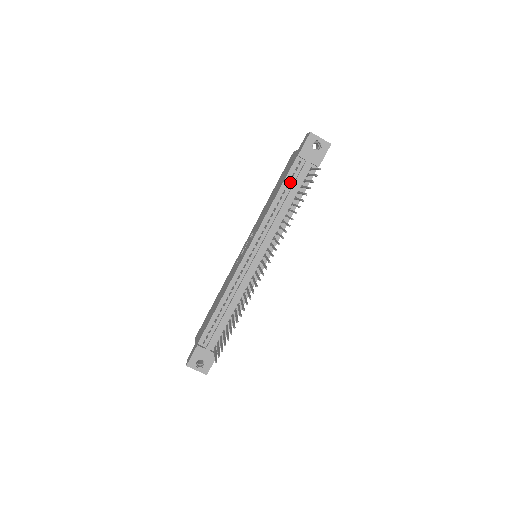
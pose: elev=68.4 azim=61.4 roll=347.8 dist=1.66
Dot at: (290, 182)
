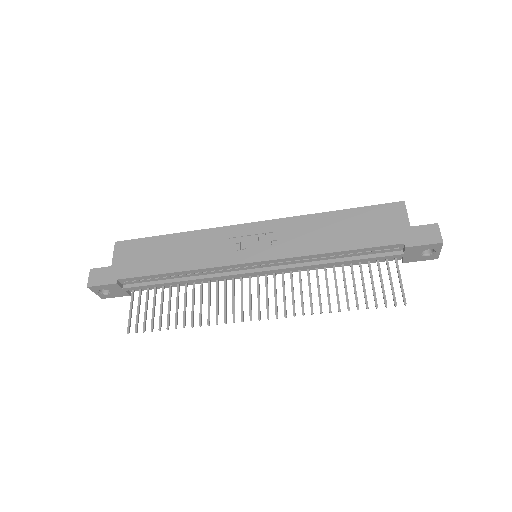
Dot at: (367, 252)
